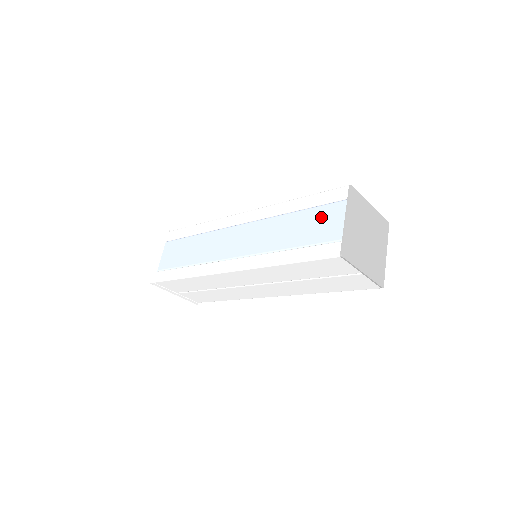
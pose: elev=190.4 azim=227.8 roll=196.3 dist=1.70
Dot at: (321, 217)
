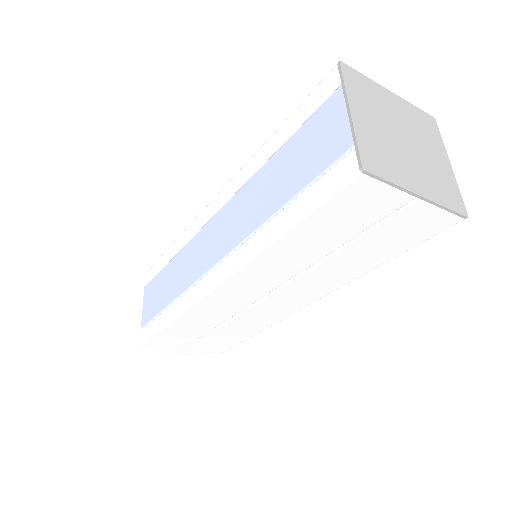
Dot at: (311, 135)
